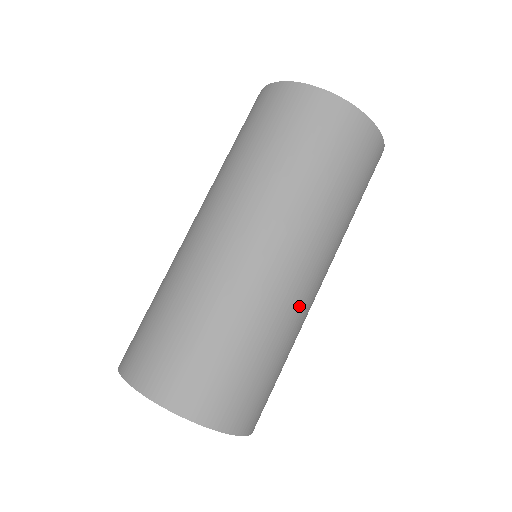
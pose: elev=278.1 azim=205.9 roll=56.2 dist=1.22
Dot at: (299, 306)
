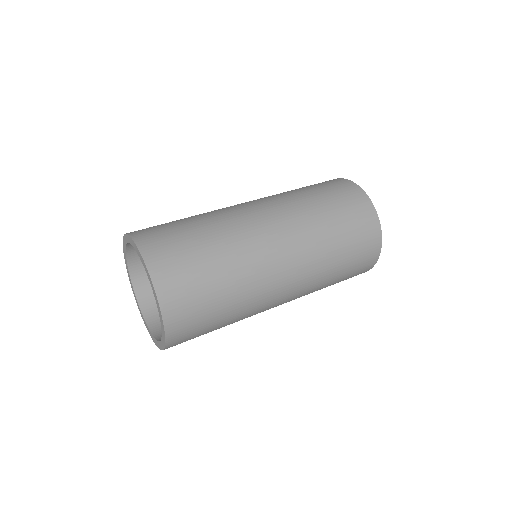
Dot at: (264, 301)
